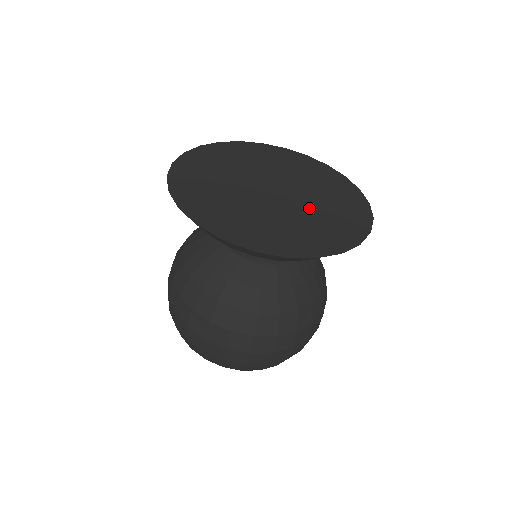
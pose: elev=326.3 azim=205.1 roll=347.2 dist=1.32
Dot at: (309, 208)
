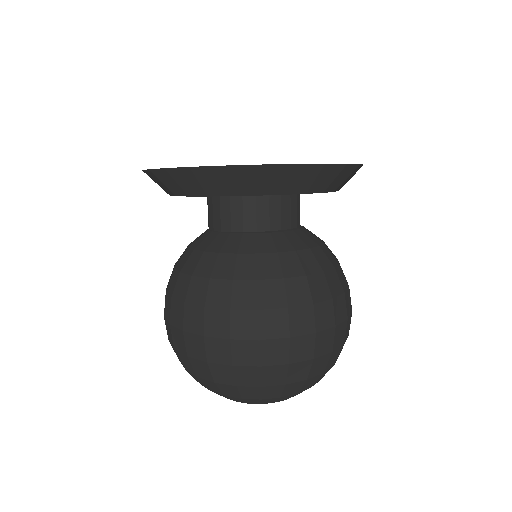
Dot at: occluded
